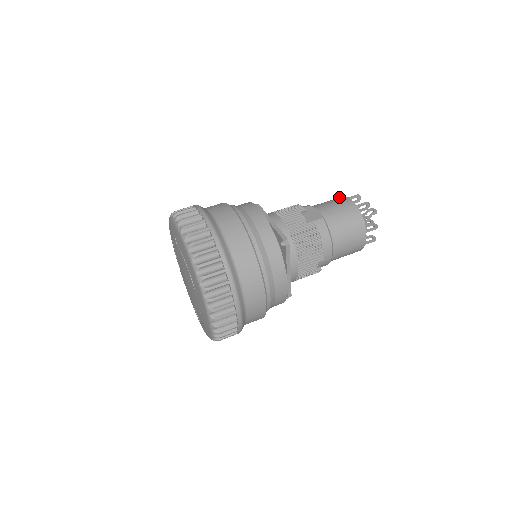
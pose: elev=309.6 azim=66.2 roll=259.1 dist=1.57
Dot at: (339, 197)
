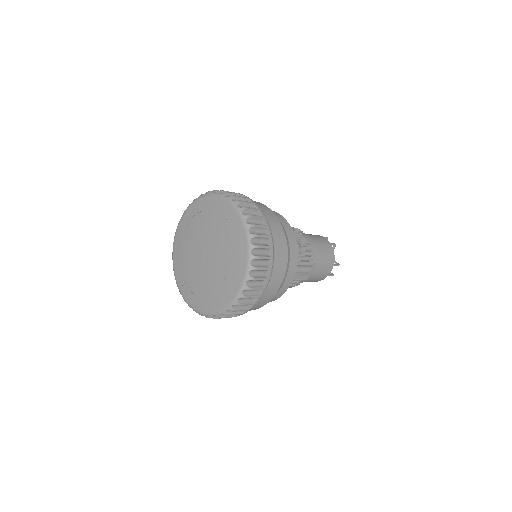
Dot at: occluded
